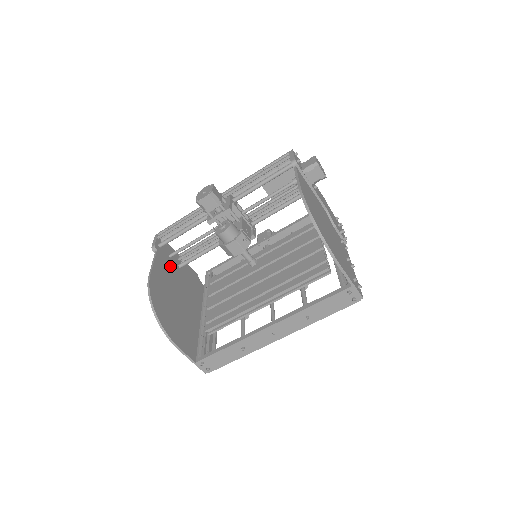
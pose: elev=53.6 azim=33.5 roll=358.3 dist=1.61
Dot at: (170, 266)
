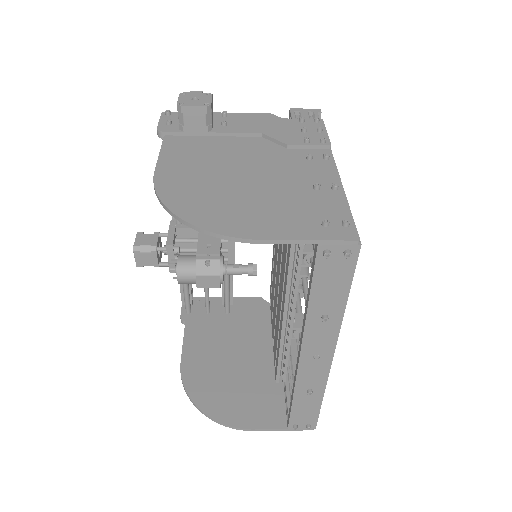
Dot at: (211, 325)
